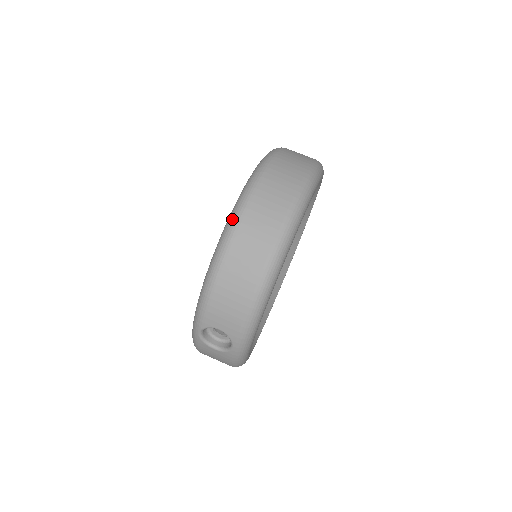
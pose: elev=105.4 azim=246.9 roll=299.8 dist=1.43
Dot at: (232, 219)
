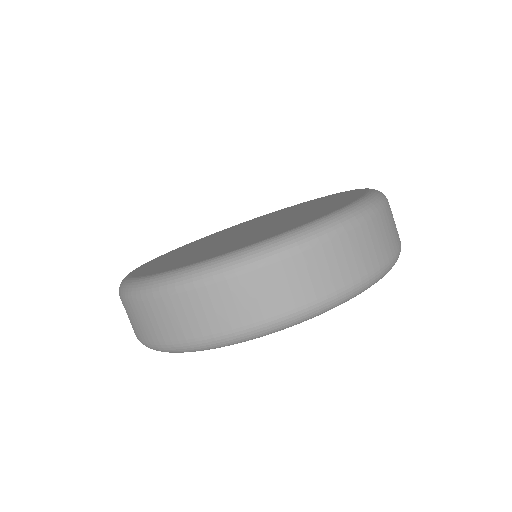
Dot at: (194, 274)
